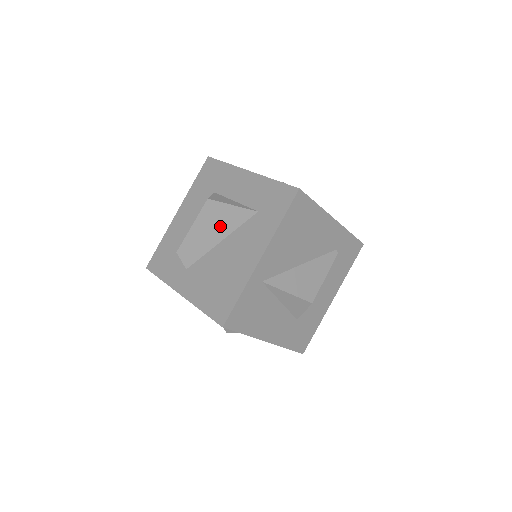
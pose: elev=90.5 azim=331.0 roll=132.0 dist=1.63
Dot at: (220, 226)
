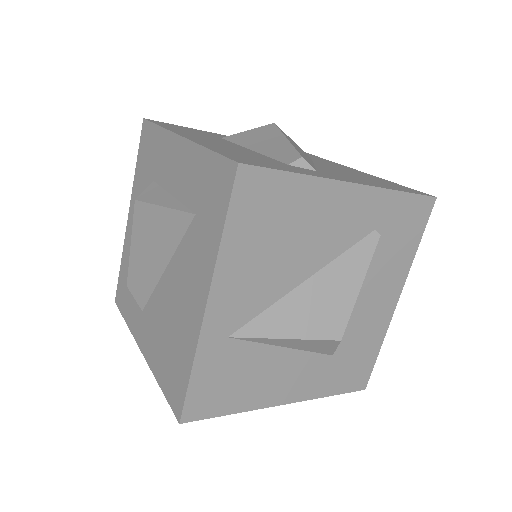
Dot at: (158, 243)
